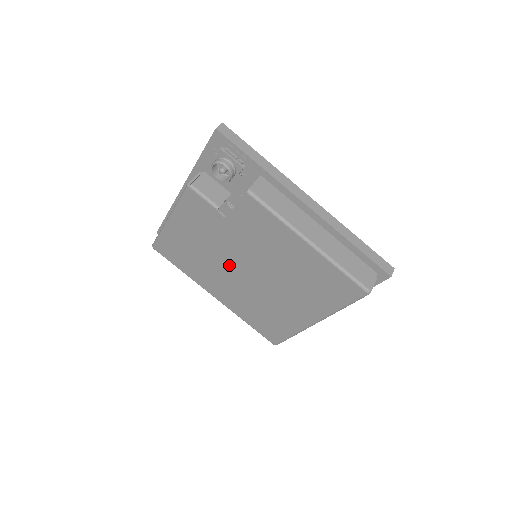
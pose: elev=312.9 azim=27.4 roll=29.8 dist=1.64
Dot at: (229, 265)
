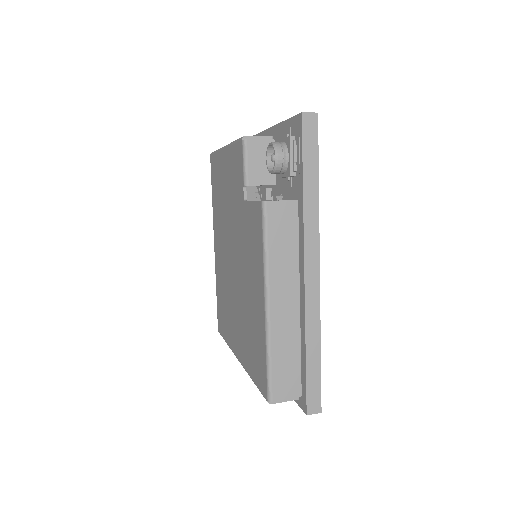
Dot at: (229, 238)
